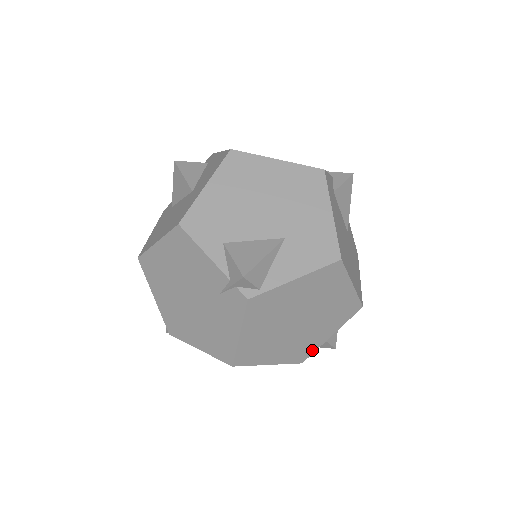
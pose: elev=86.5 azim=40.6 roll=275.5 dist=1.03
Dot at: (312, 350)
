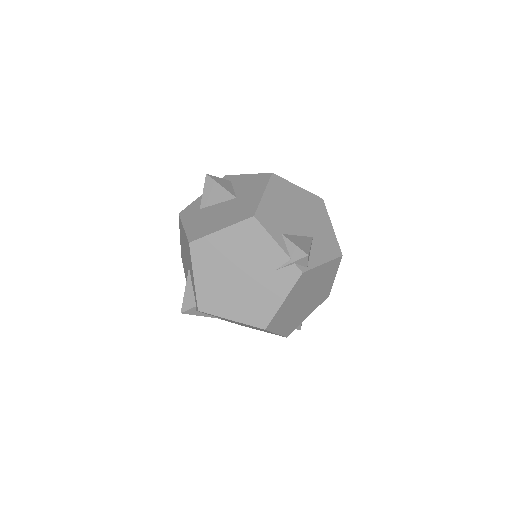
Dot at: (296, 327)
